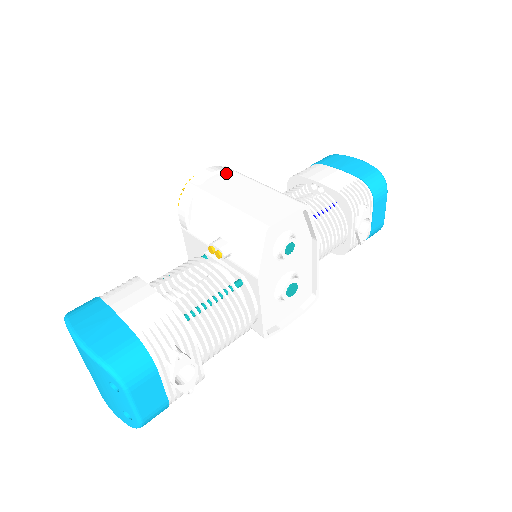
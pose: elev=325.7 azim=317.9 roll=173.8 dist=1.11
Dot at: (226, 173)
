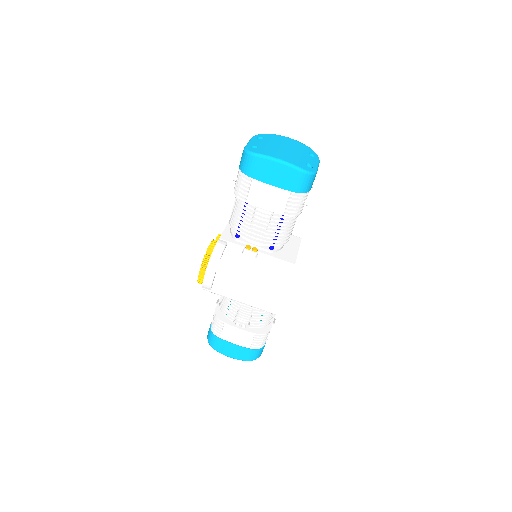
Dot at: (217, 273)
